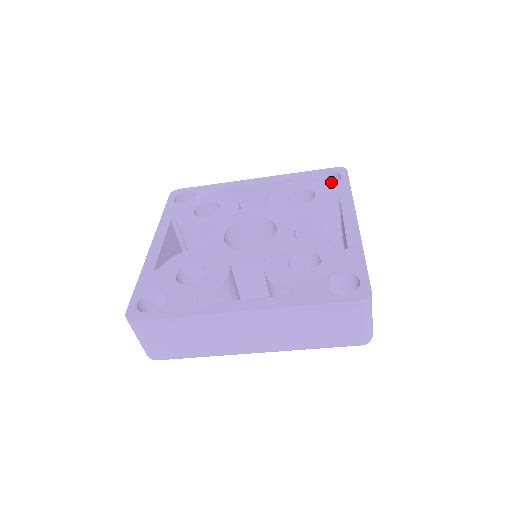
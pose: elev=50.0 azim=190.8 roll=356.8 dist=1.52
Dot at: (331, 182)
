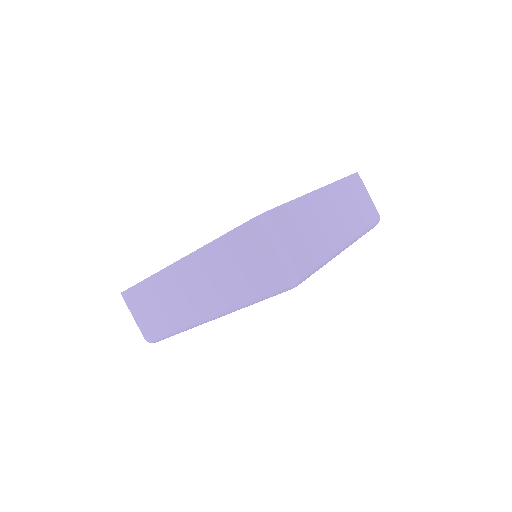
Dot at: occluded
